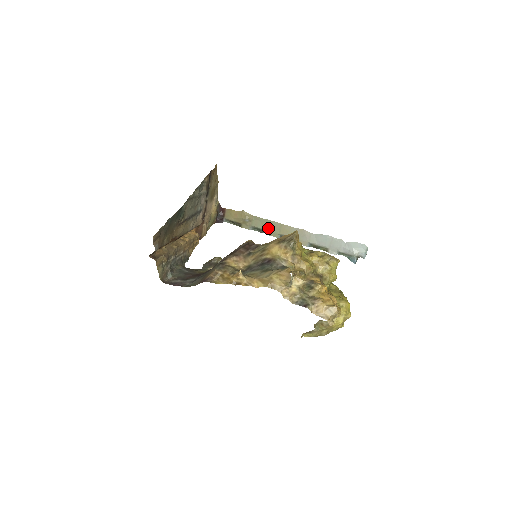
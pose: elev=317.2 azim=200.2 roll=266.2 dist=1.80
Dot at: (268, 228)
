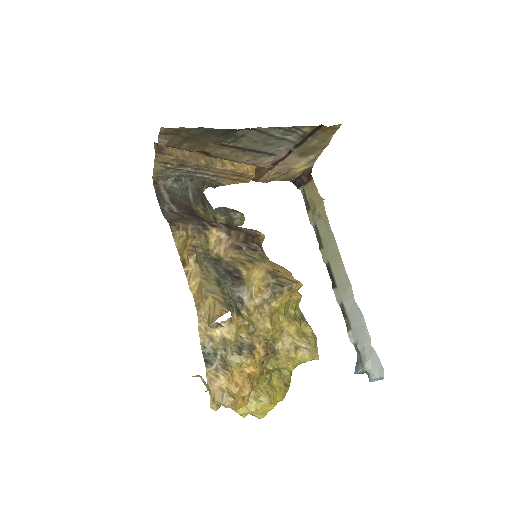
Dot at: (326, 242)
